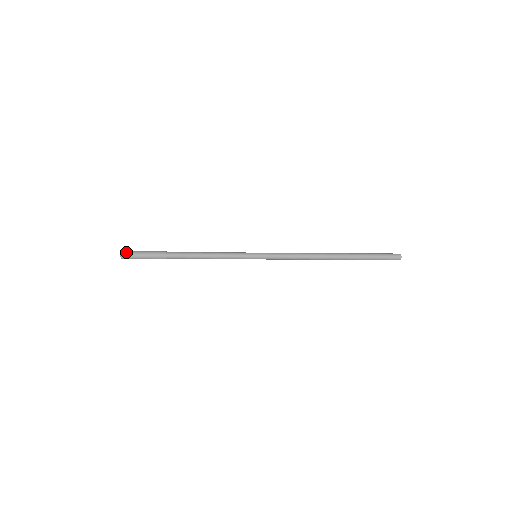
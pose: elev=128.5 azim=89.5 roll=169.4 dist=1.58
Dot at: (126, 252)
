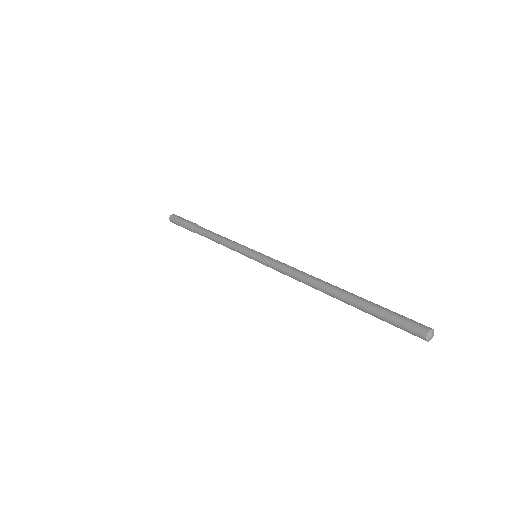
Dot at: occluded
